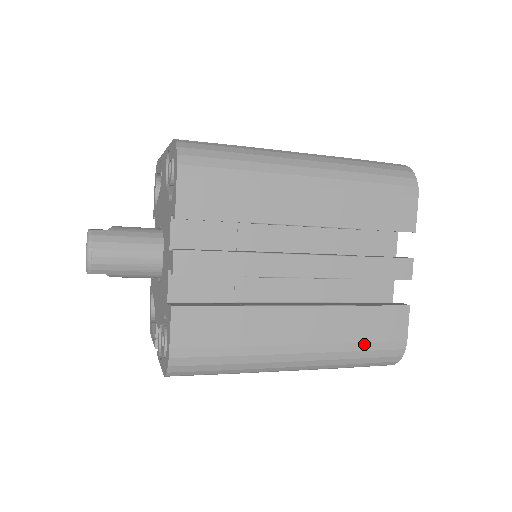
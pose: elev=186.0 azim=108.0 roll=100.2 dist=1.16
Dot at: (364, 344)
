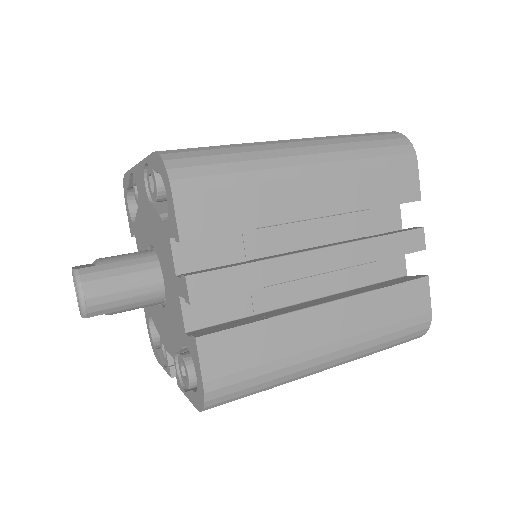
Dot at: (393, 326)
